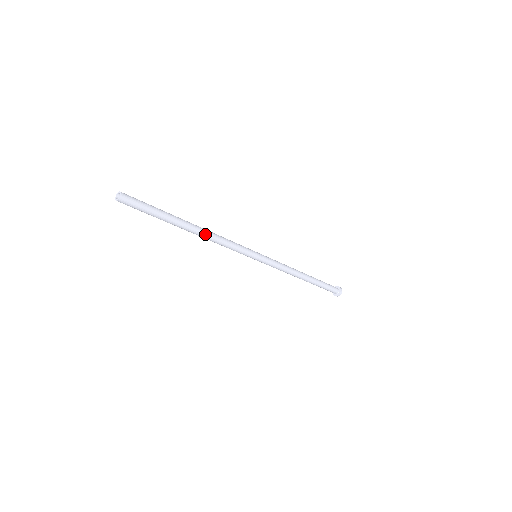
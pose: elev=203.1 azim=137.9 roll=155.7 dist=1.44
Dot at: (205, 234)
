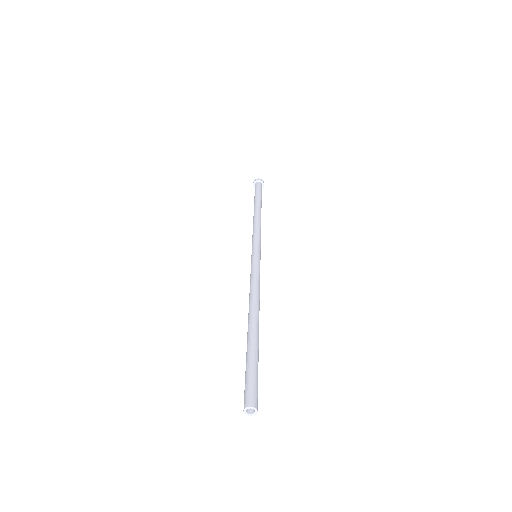
Dot at: occluded
